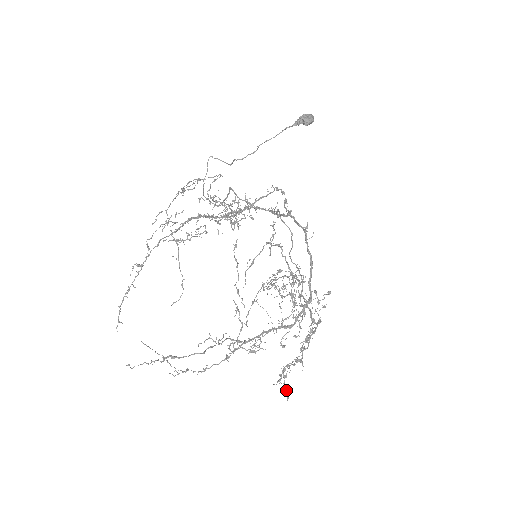
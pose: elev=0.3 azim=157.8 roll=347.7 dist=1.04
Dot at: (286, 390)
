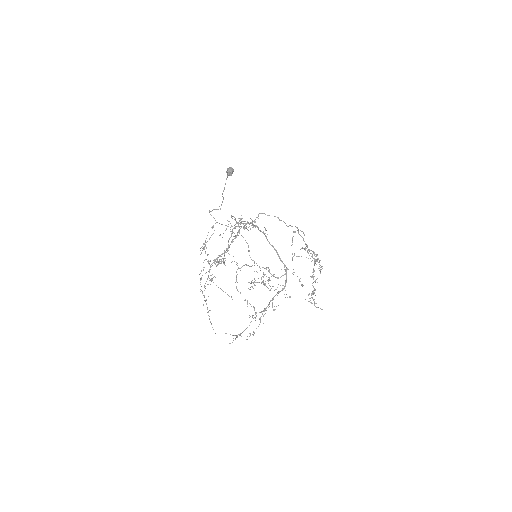
Dot at: (318, 307)
